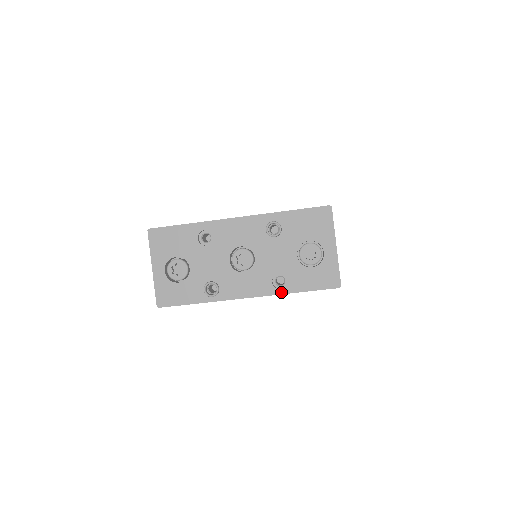
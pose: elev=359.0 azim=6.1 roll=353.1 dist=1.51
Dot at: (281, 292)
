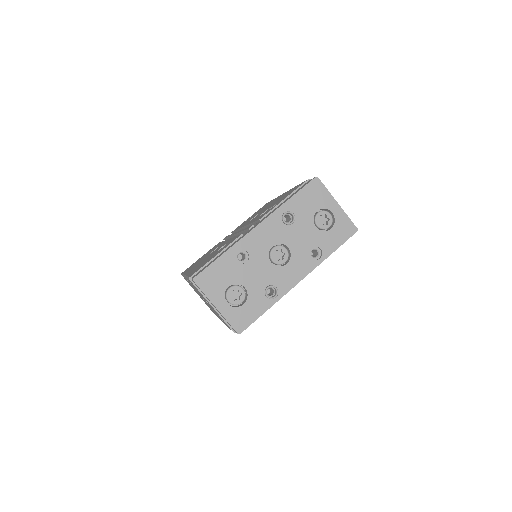
Dot at: (321, 260)
